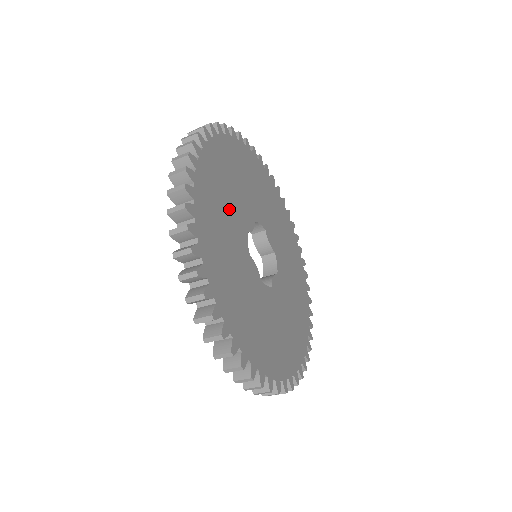
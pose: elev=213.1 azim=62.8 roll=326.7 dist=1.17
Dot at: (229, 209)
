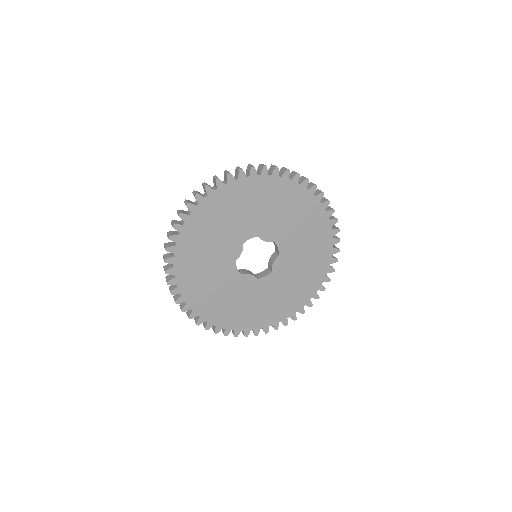
Dot at: (212, 266)
